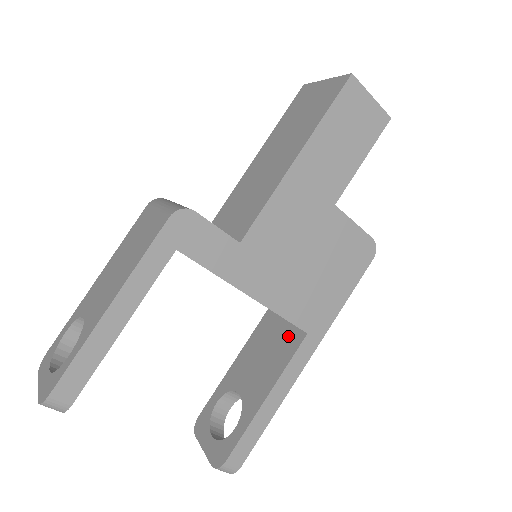
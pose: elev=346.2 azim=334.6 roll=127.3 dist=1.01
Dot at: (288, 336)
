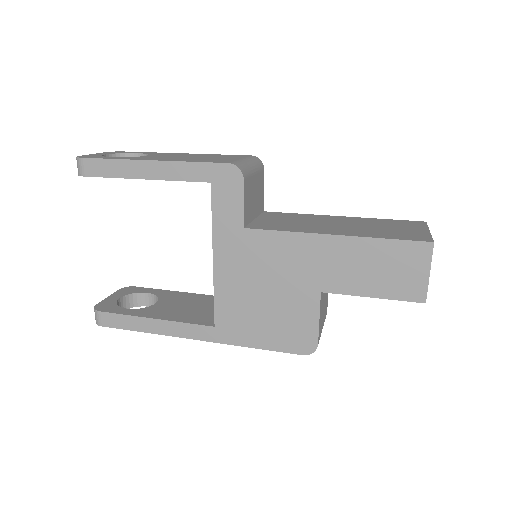
Dot at: (211, 316)
